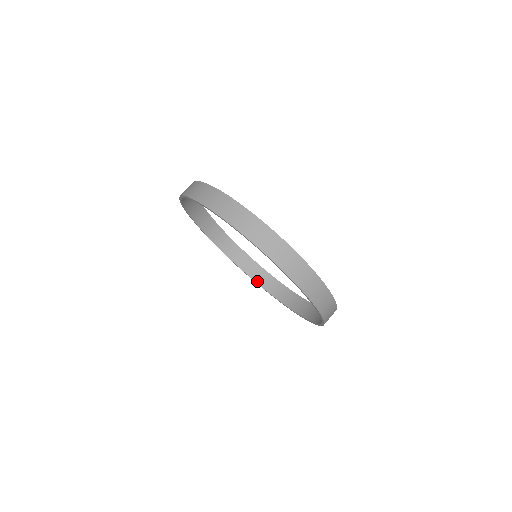
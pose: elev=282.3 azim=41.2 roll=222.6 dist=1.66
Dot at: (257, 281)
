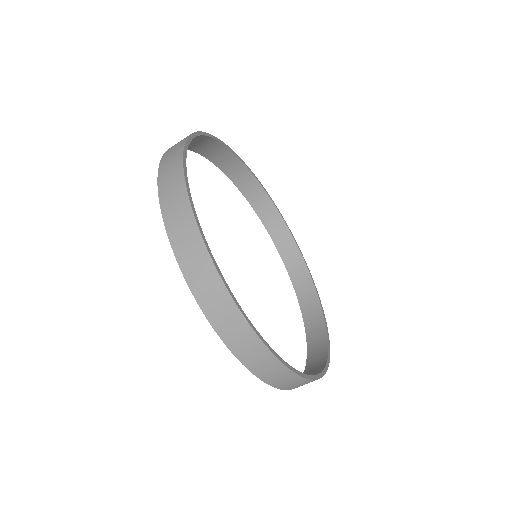
Dot at: (222, 169)
